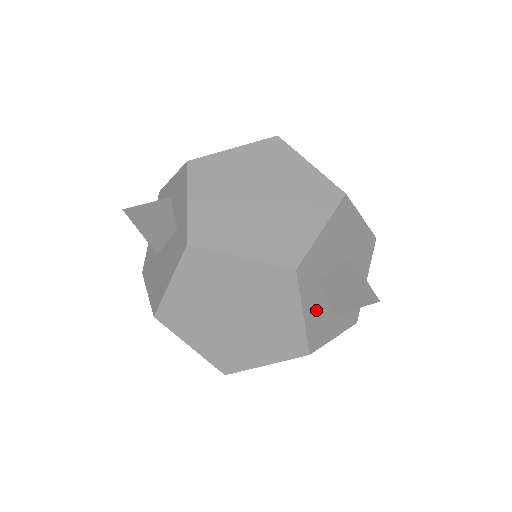
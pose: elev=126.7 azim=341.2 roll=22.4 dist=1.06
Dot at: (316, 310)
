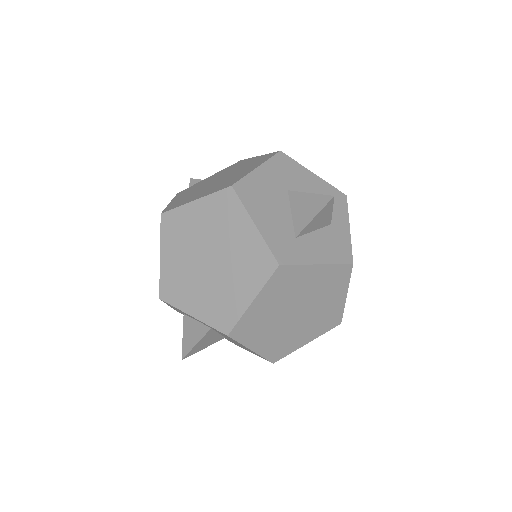
Dot at: (319, 247)
